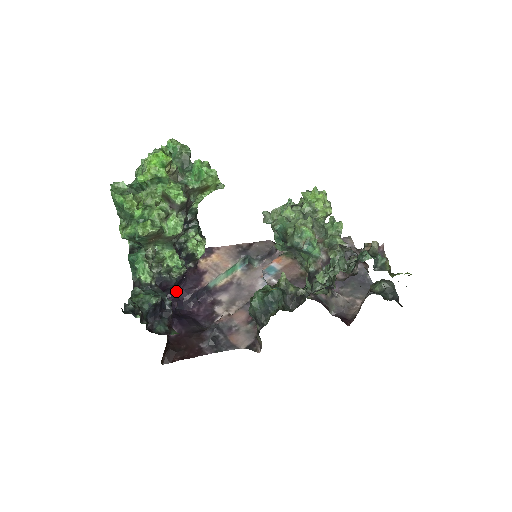
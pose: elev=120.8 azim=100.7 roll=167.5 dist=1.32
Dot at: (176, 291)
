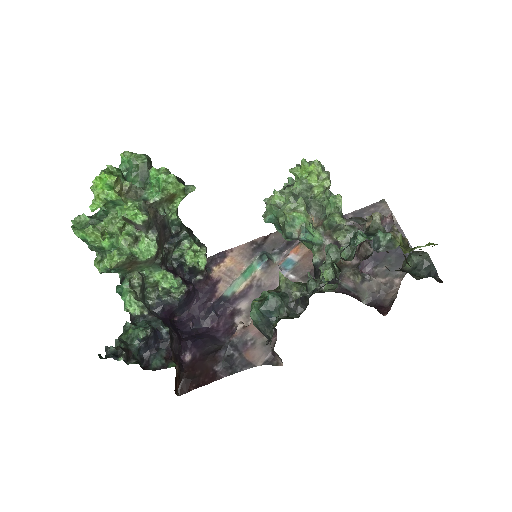
Dot at: (190, 309)
